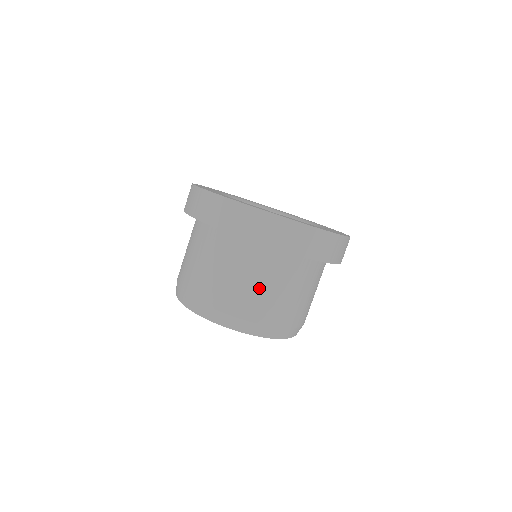
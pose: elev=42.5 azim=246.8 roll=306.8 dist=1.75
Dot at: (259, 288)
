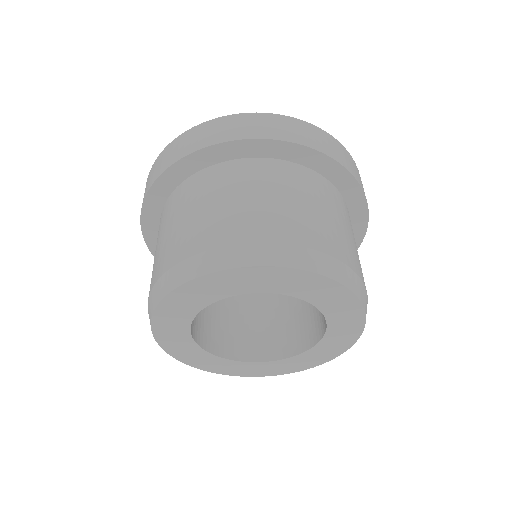
Dot at: (236, 203)
